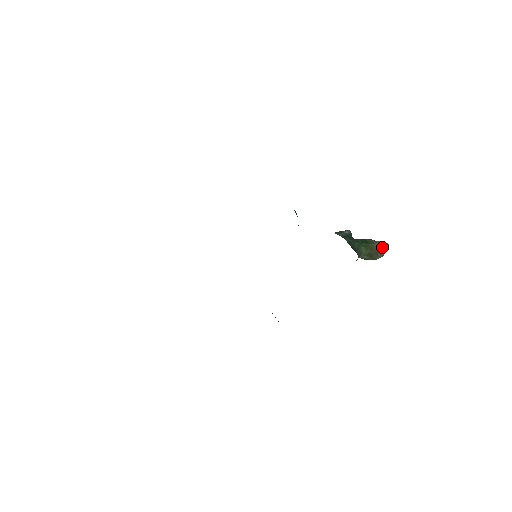
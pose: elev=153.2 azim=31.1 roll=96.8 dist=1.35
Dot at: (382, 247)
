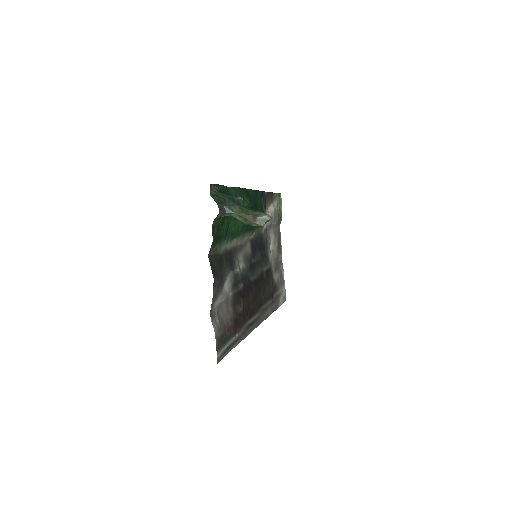
Dot at: (260, 216)
